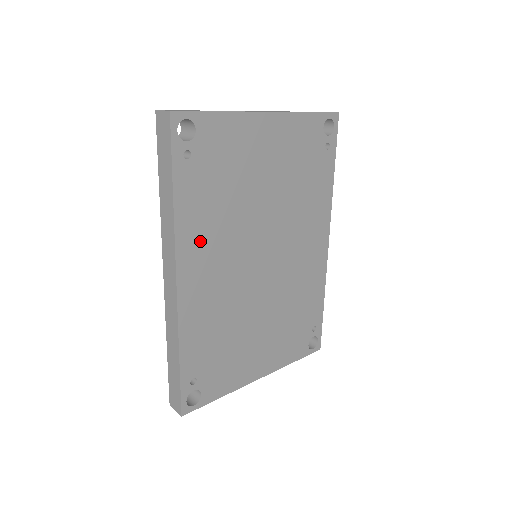
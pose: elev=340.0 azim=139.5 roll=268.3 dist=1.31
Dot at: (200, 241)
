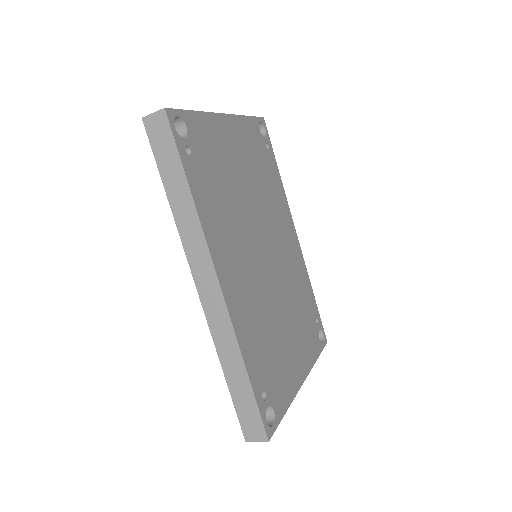
Dot at: (222, 238)
